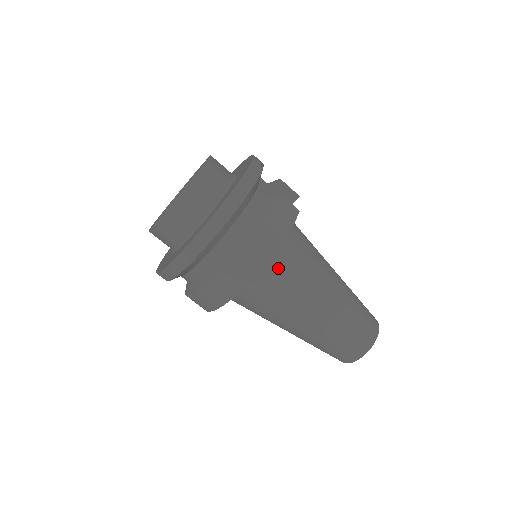
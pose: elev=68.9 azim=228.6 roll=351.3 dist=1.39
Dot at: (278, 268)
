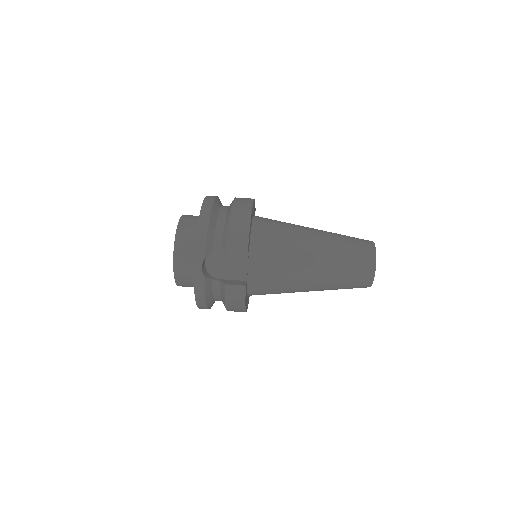
Dot at: occluded
